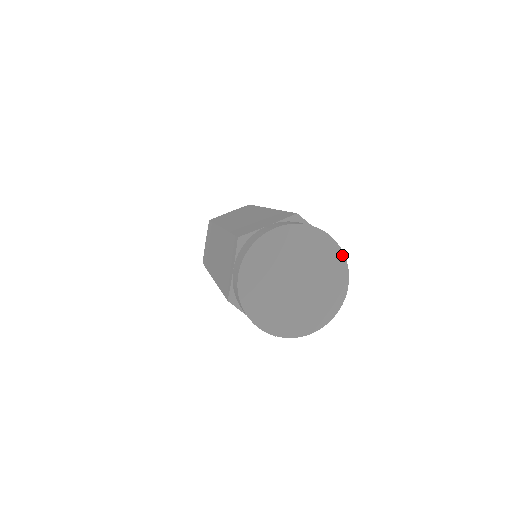
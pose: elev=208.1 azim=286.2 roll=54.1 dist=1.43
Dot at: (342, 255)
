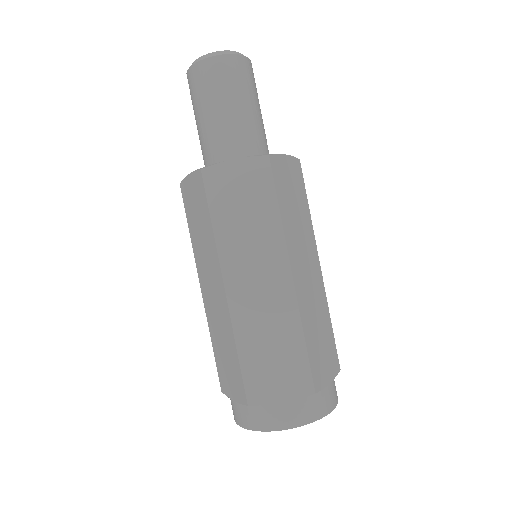
Dot at: occluded
